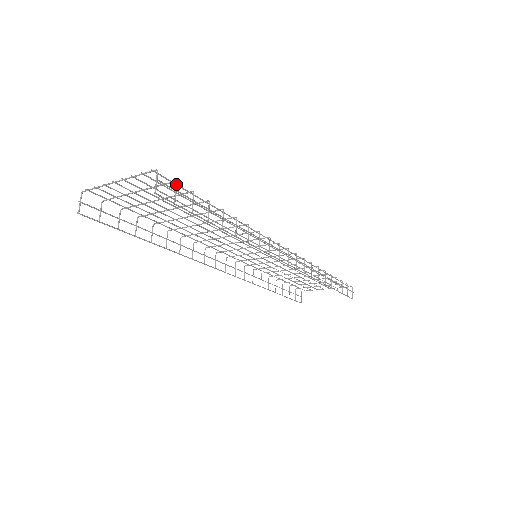
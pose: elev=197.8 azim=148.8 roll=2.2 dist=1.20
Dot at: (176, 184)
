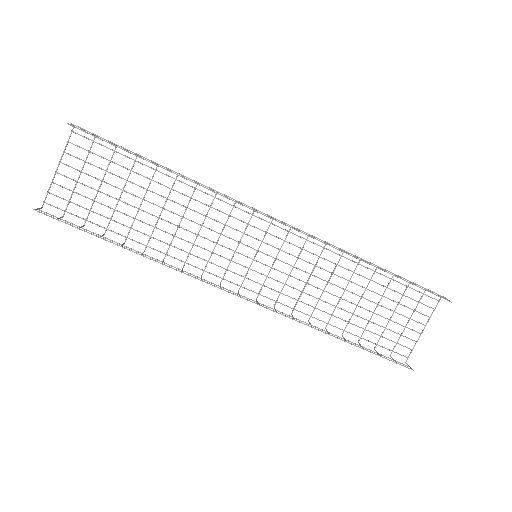
Dot at: (94, 135)
